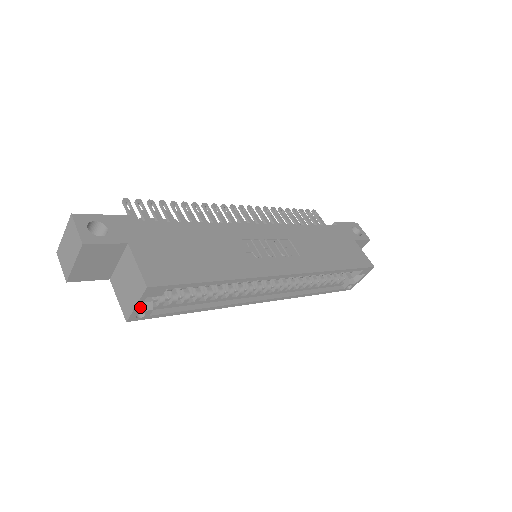
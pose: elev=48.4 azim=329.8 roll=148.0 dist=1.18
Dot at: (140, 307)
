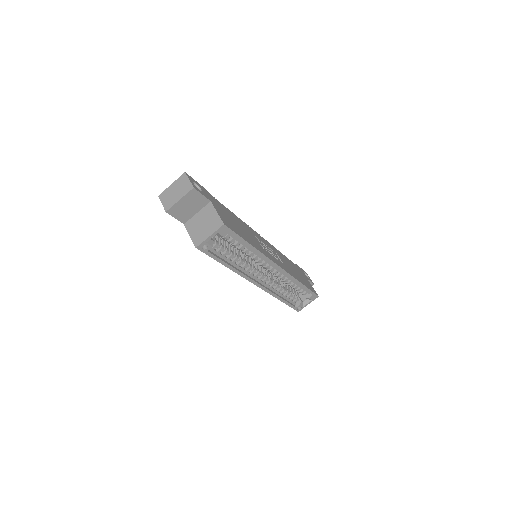
Dot at: (210, 239)
